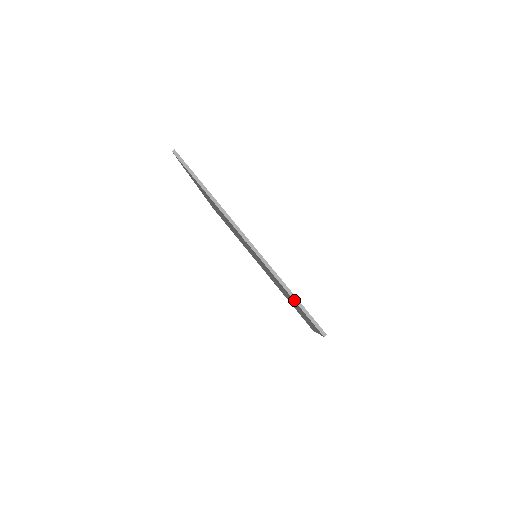
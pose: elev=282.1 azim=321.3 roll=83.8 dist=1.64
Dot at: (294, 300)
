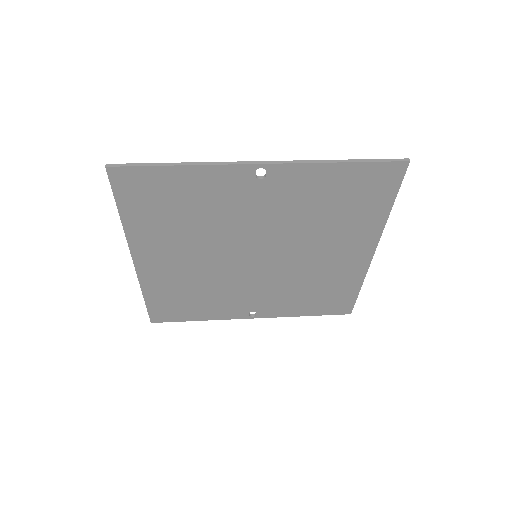
Dot at: (356, 162)
